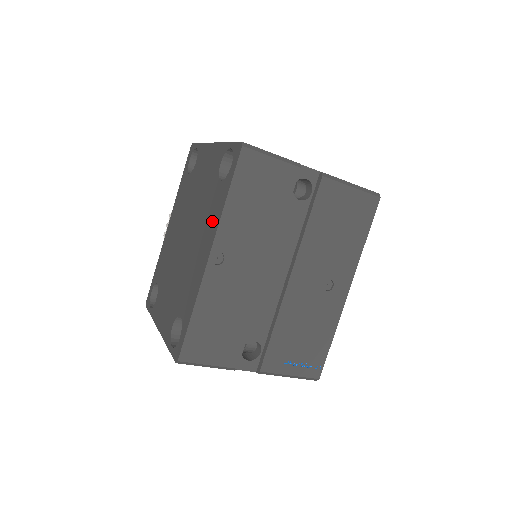
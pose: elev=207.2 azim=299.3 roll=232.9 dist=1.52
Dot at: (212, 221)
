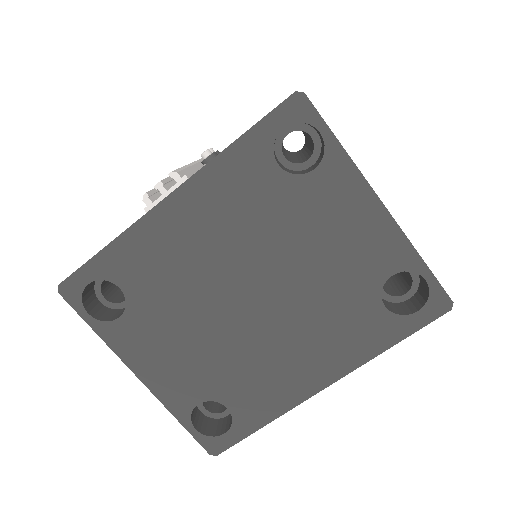
Dot at: (346, 348)
